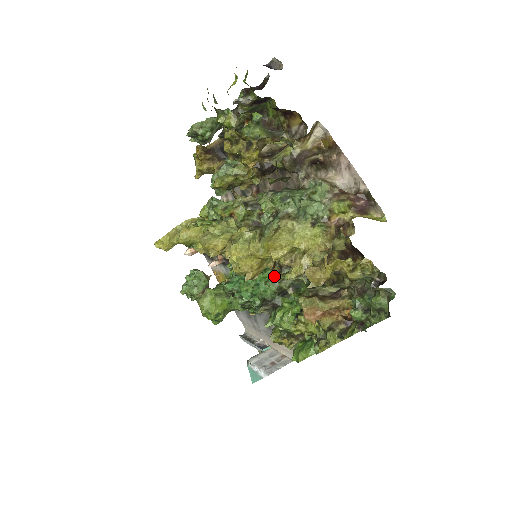
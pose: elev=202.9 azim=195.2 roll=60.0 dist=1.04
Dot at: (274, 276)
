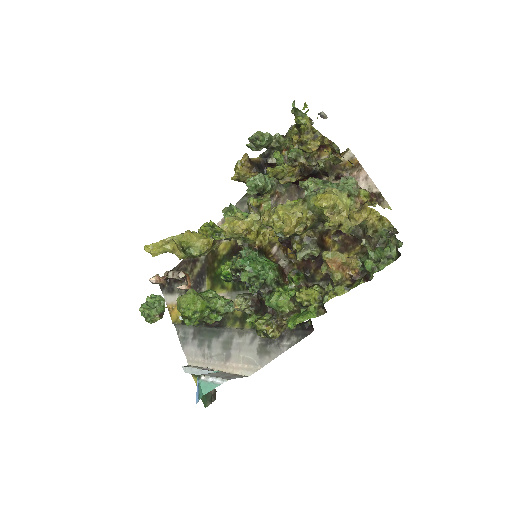
Dot at: (295, 245)
